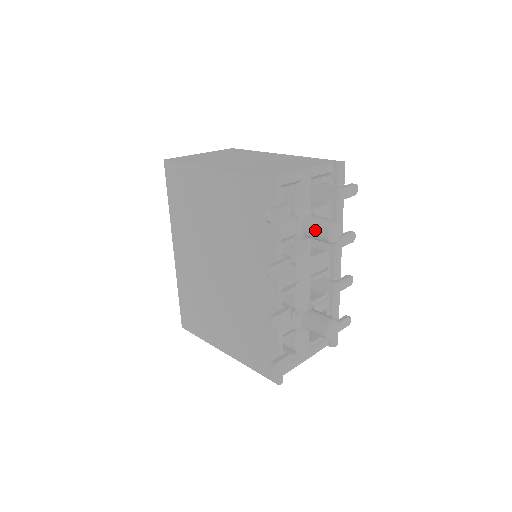
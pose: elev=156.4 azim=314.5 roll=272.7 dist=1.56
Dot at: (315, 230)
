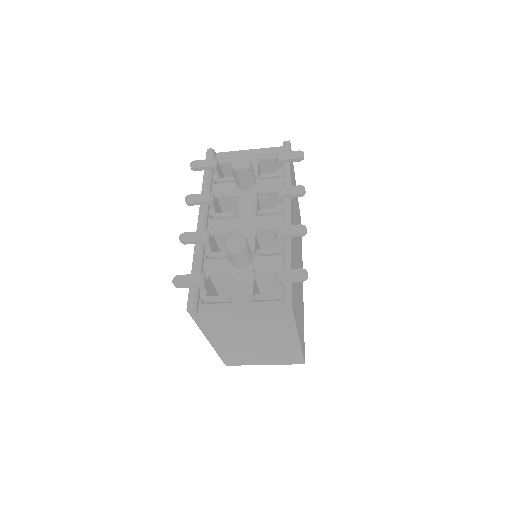
Dot at: occluded
